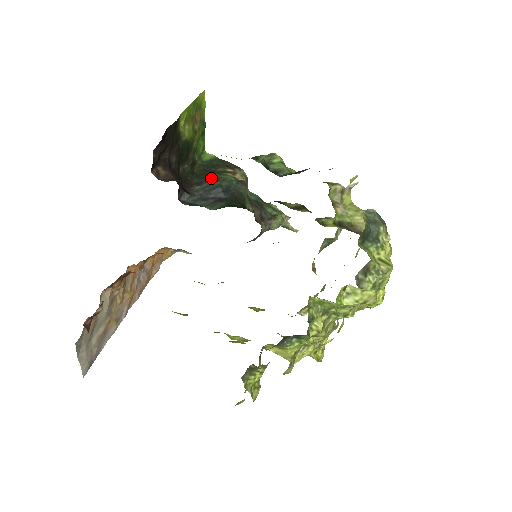
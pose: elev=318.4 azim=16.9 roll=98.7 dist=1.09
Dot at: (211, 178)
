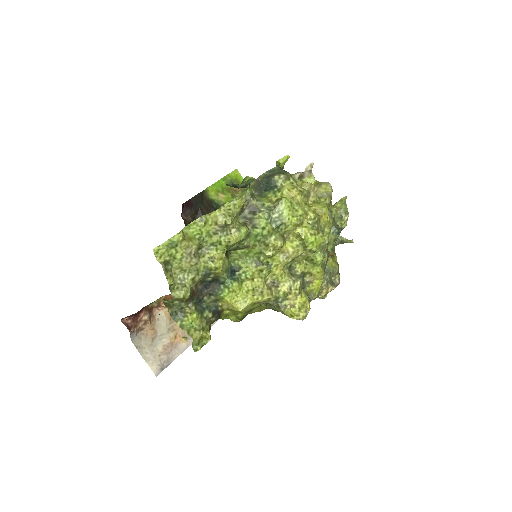
Dot at: occluded
